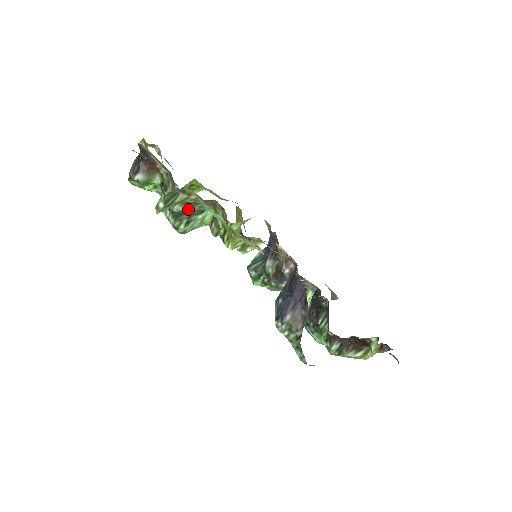
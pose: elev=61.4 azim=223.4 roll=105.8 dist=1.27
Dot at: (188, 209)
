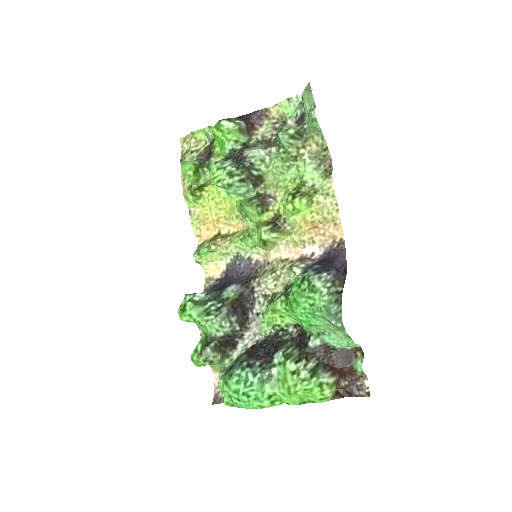
Dot at: (257, 170)
